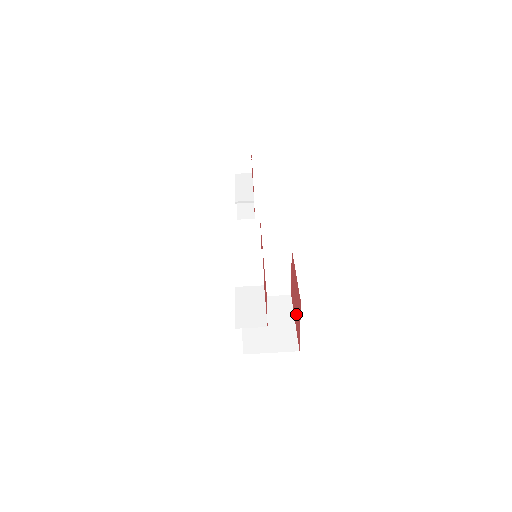
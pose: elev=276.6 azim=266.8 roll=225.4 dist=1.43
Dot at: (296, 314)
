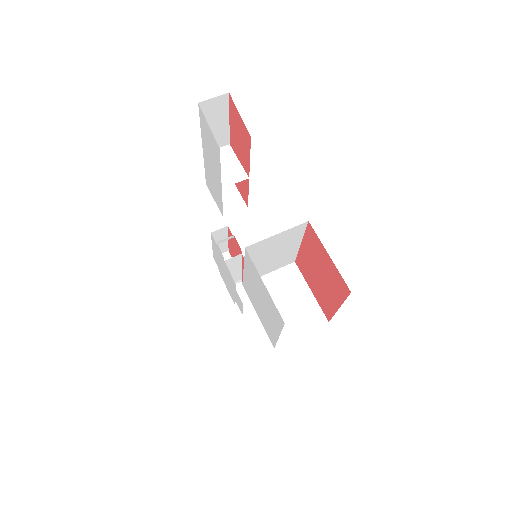
Dot at: (328, 283)
